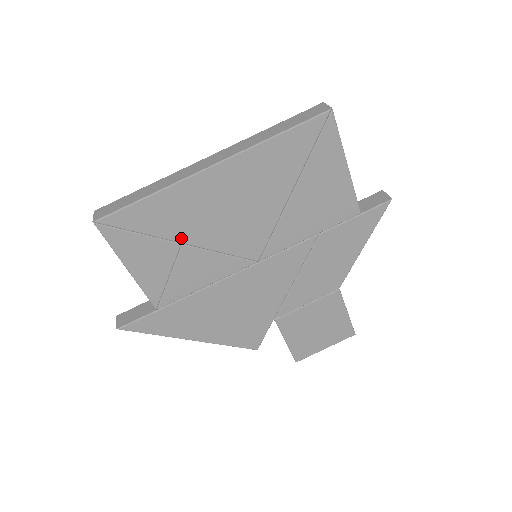
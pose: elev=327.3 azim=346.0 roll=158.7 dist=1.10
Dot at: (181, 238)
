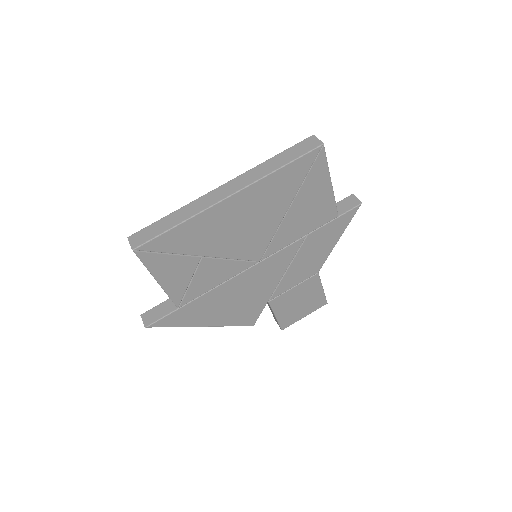
Dot at: (201, 252)
